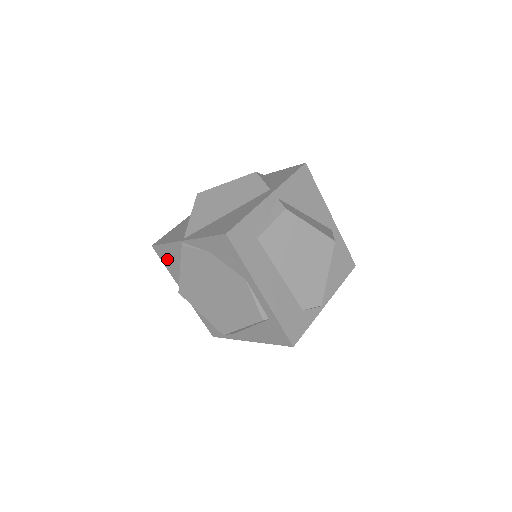
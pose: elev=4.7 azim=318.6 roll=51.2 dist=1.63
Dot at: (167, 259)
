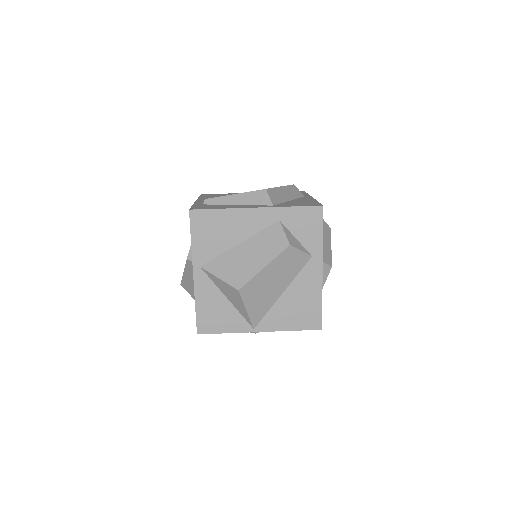
Dot at: occluded
